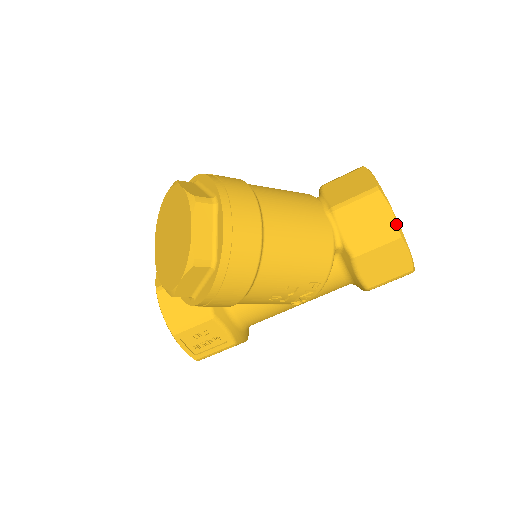
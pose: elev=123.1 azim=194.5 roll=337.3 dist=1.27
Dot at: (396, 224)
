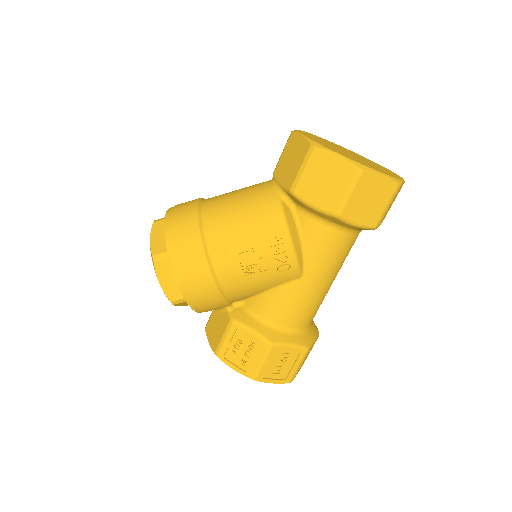
Dot at: (307, 141)
